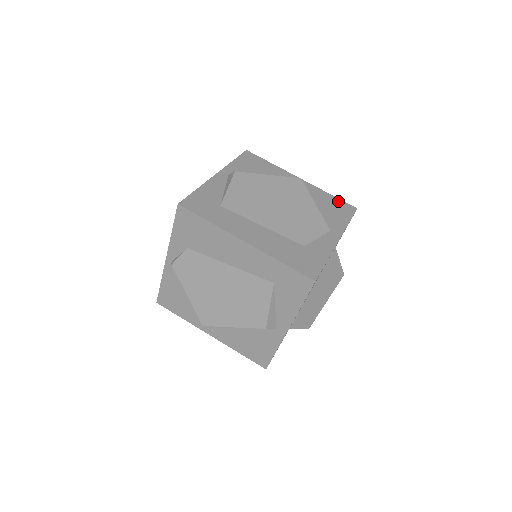
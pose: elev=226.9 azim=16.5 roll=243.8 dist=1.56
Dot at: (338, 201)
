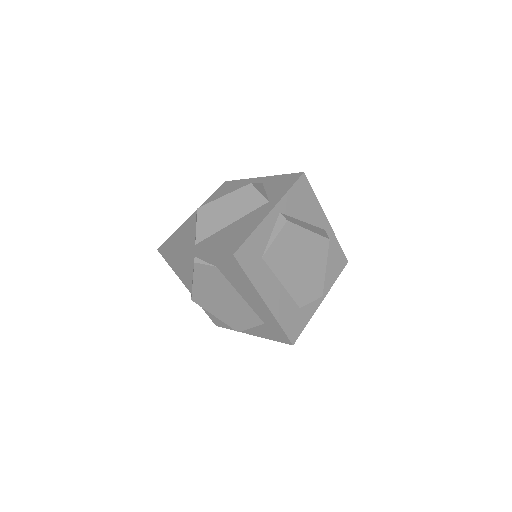
Dot at: (340, 252)
